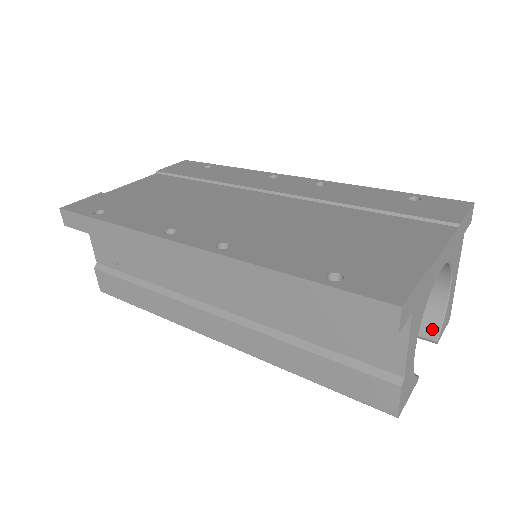
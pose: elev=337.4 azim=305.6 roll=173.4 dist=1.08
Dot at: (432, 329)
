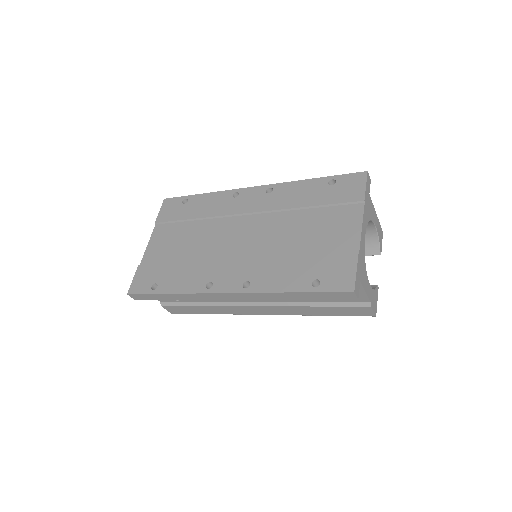
Dot at: (375, 249)
